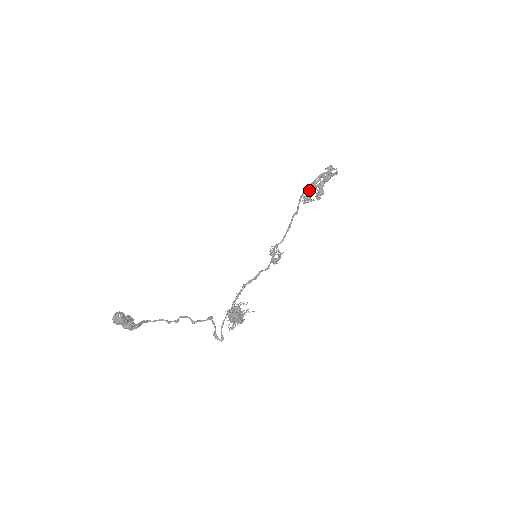
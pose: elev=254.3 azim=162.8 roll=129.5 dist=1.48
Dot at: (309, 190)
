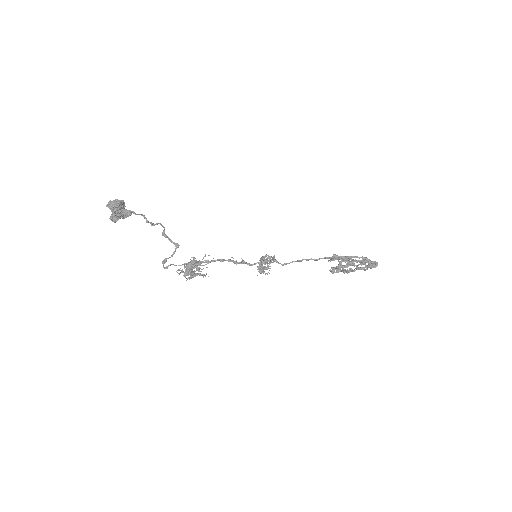
Dot at: (342, 267)
